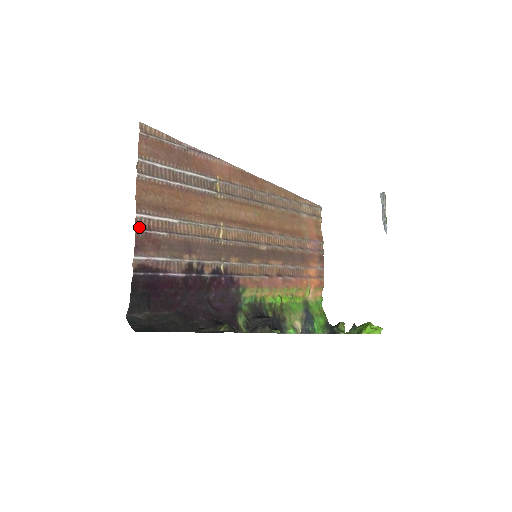
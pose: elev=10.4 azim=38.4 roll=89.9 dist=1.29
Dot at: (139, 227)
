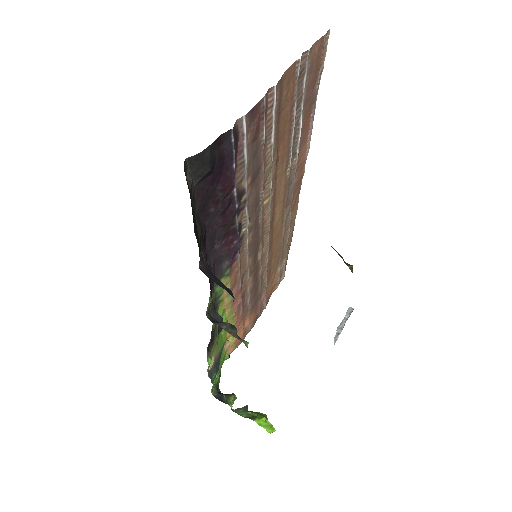
Dot at: (266, 98)
